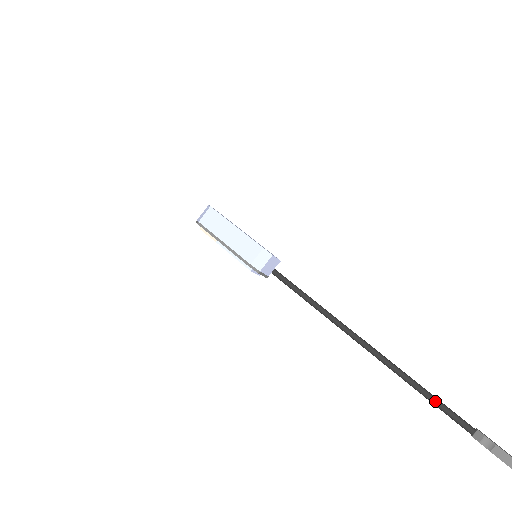
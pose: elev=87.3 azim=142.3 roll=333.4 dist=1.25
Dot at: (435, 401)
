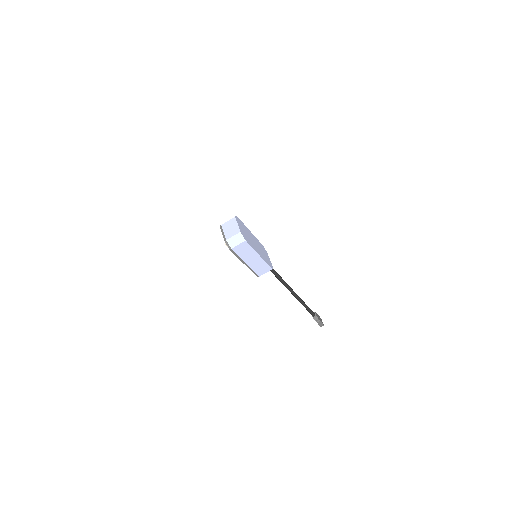
Dot at: (307, 309)
